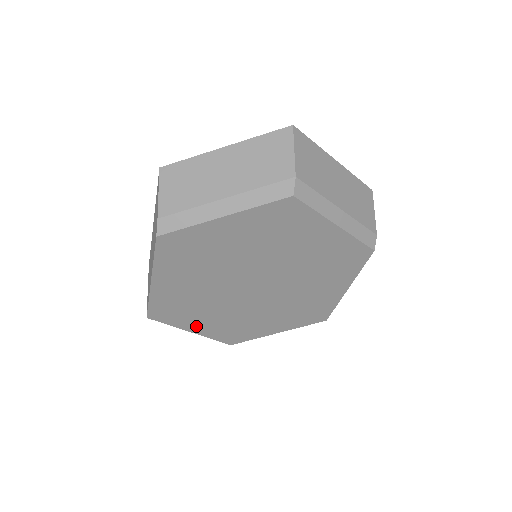
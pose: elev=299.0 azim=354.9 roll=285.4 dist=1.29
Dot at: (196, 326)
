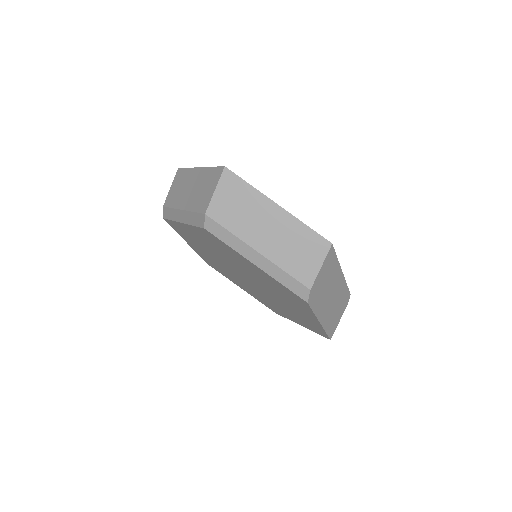
Dot at: (240, 286)
